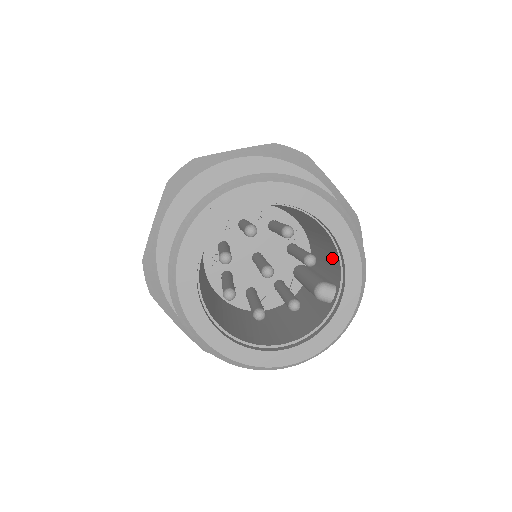
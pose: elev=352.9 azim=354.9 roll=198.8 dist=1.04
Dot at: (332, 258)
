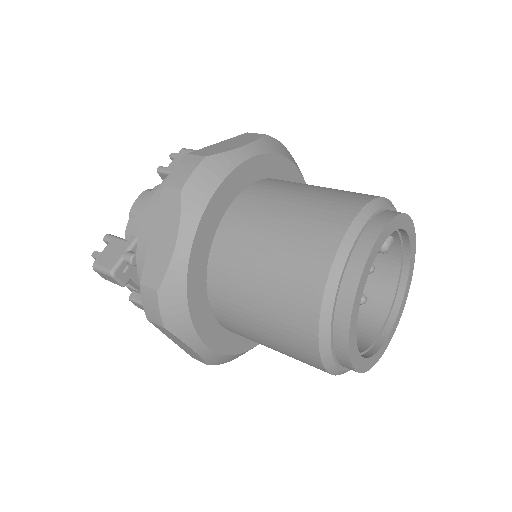
Dot at: occluded
